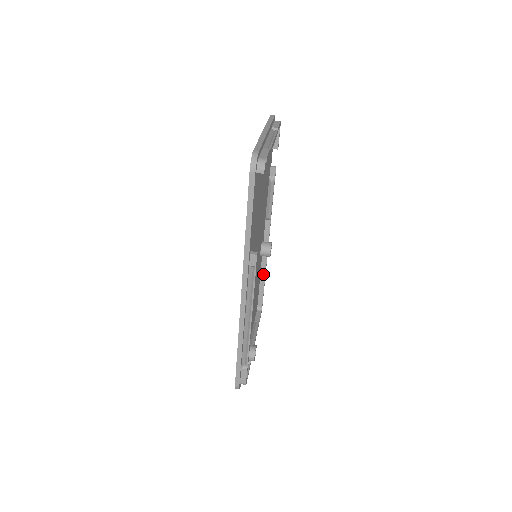
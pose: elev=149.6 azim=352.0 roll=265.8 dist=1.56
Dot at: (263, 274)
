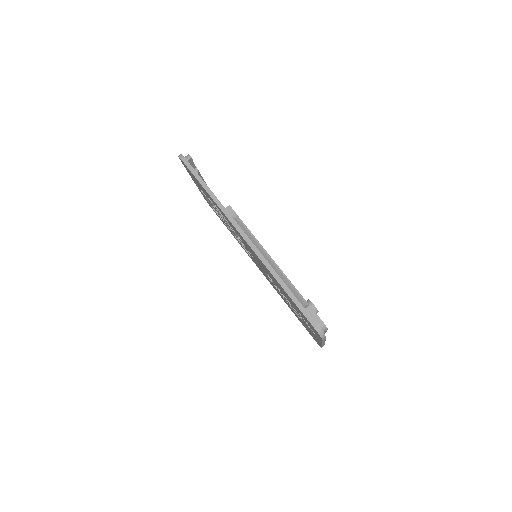
Dot at: occluded
